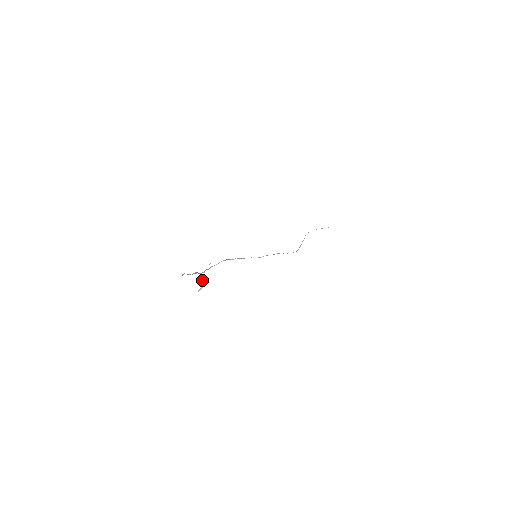
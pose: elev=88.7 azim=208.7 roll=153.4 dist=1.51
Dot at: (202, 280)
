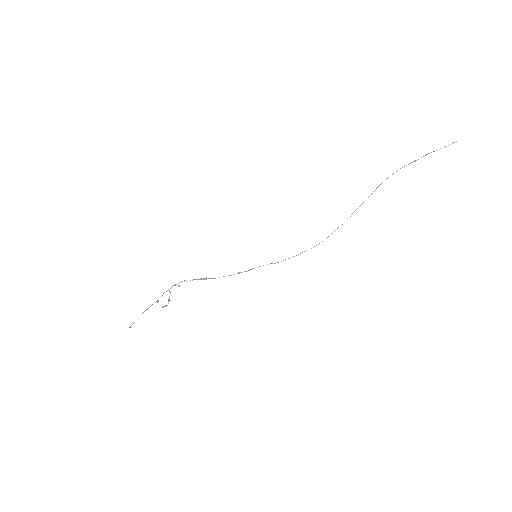
Dot at: occluded
